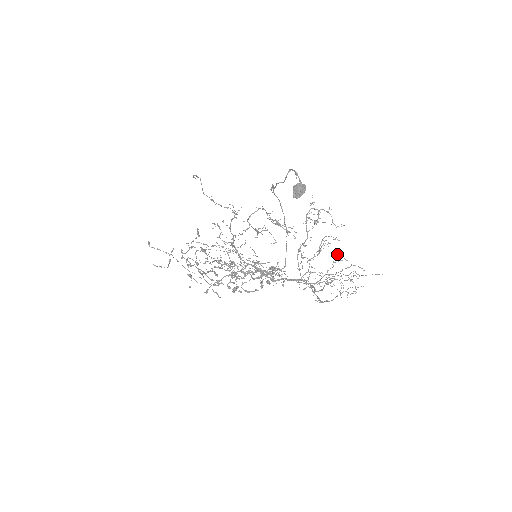
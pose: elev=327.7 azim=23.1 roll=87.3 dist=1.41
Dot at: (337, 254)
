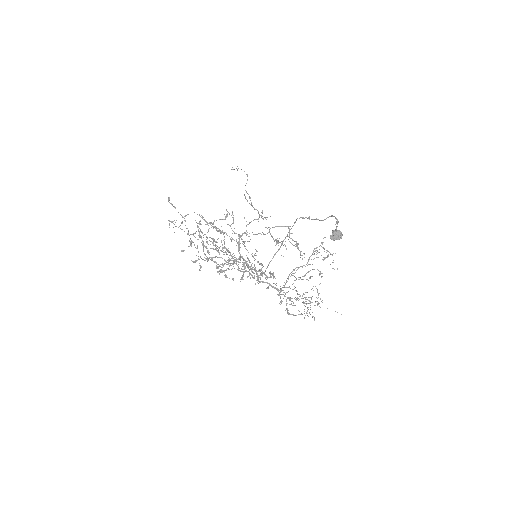
Dot at: occluded
